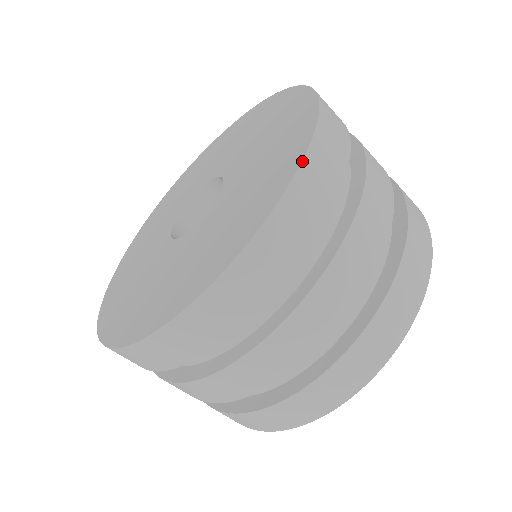
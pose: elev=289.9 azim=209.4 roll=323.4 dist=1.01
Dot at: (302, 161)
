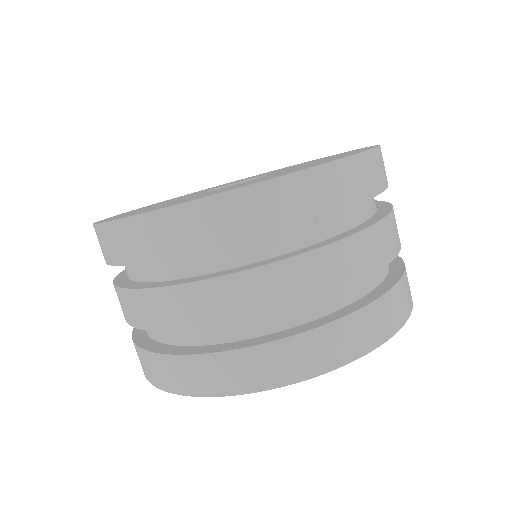
Dot at: (248, 185)
